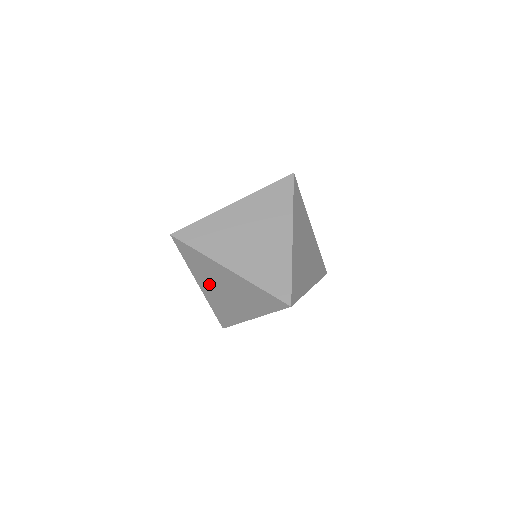
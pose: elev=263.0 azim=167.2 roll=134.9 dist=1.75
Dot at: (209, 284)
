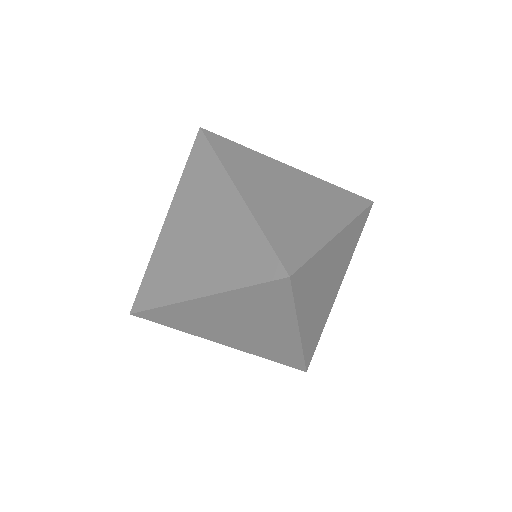
Dot at: (221, 334)
